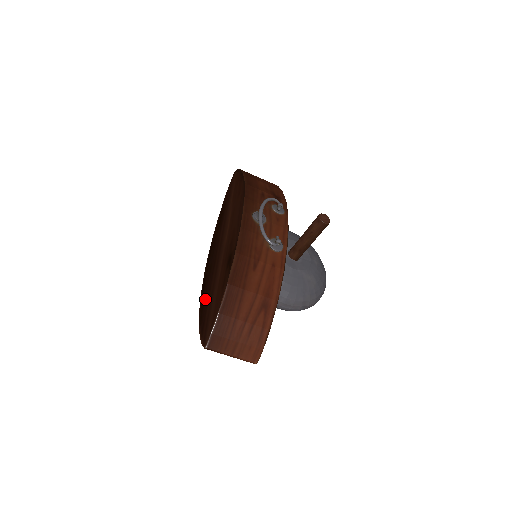
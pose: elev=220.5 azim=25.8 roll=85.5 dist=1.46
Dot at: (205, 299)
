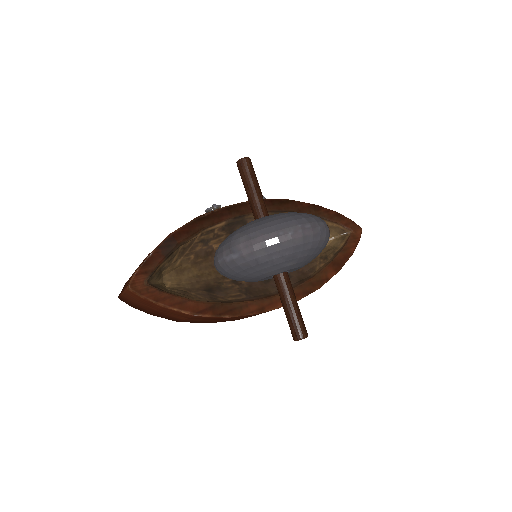
Dot at: occluded
